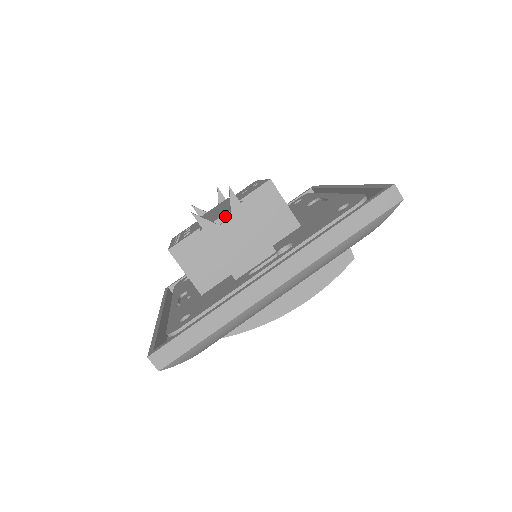
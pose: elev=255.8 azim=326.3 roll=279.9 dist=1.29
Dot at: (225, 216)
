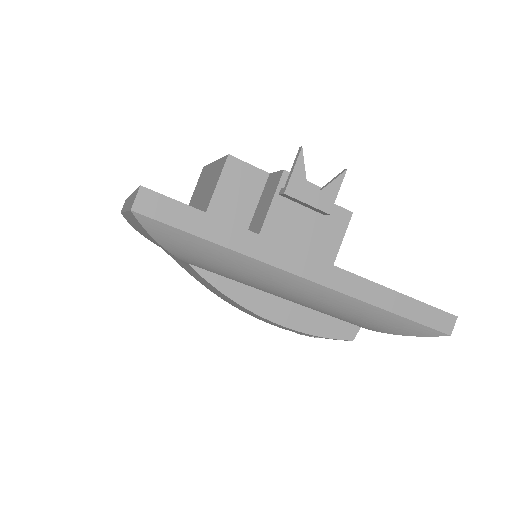
Dot at: (312, 185)
